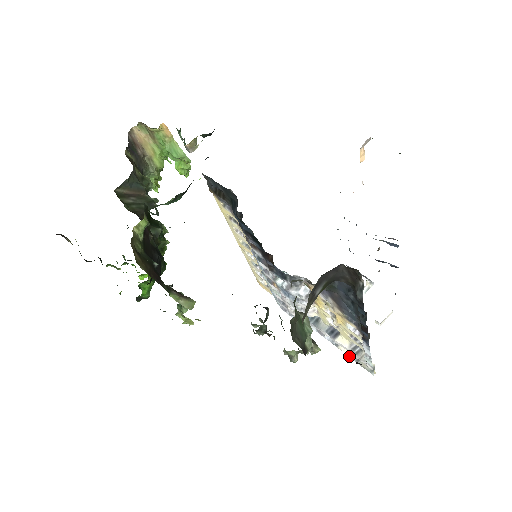
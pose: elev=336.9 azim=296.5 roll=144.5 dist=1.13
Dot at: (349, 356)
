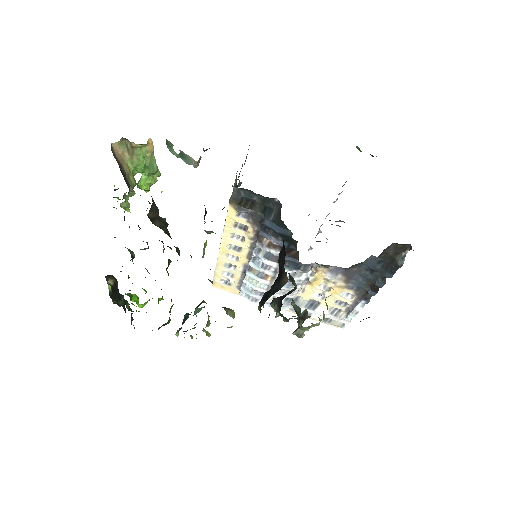
Dot at: occluded
